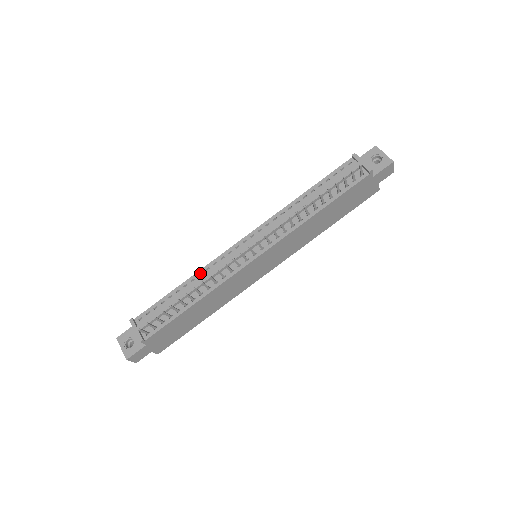
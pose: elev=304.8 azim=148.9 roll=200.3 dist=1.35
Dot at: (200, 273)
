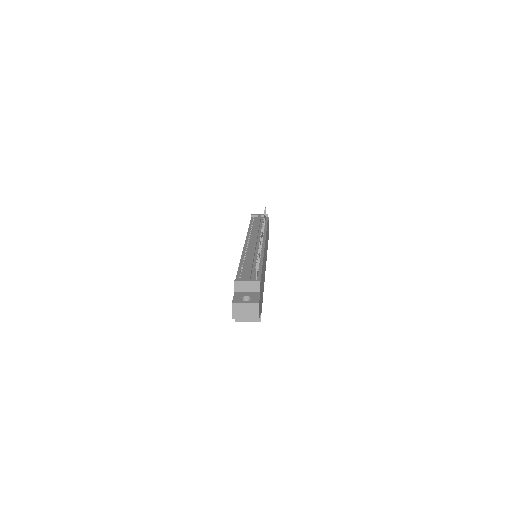
Dot at: (243, 257)
